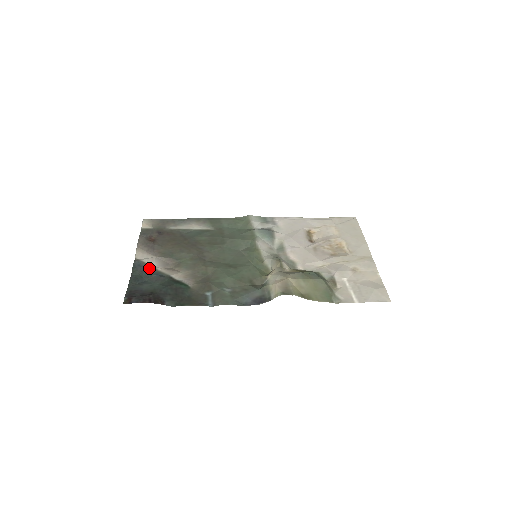
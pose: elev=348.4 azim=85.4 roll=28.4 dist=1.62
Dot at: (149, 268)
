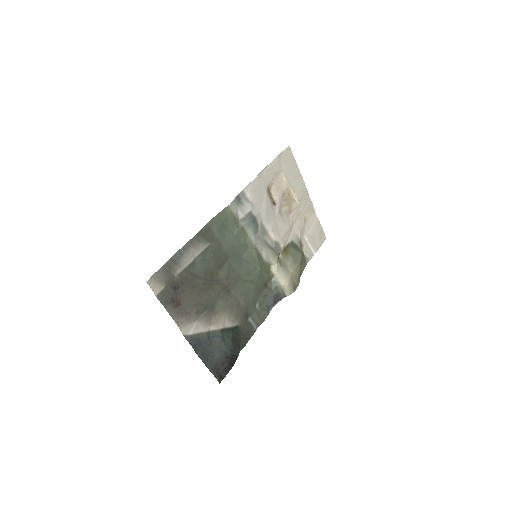
Dot at: (204, 337)
